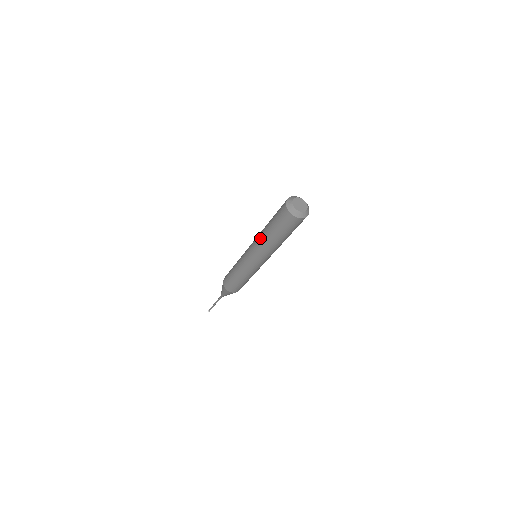
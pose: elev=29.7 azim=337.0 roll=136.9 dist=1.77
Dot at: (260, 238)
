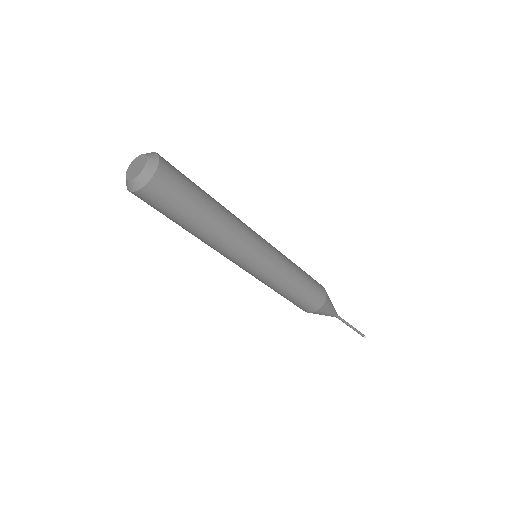
Dot at: occluded
